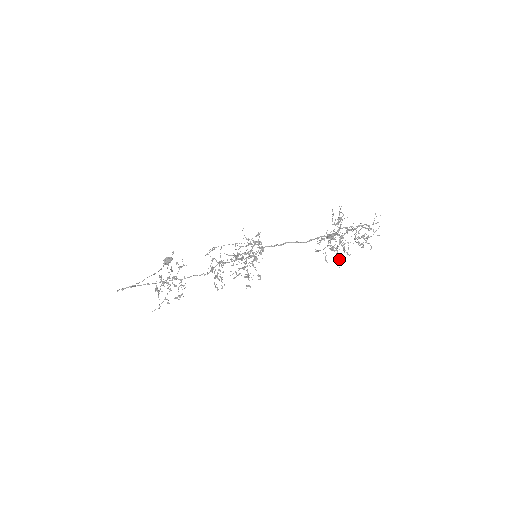
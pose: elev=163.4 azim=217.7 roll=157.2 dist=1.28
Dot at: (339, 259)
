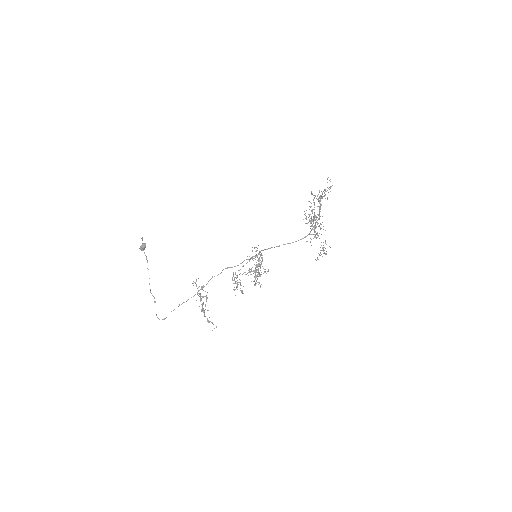
Dot at: occluded
